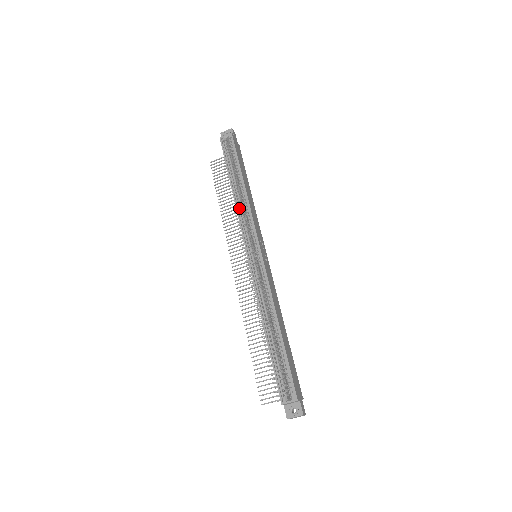
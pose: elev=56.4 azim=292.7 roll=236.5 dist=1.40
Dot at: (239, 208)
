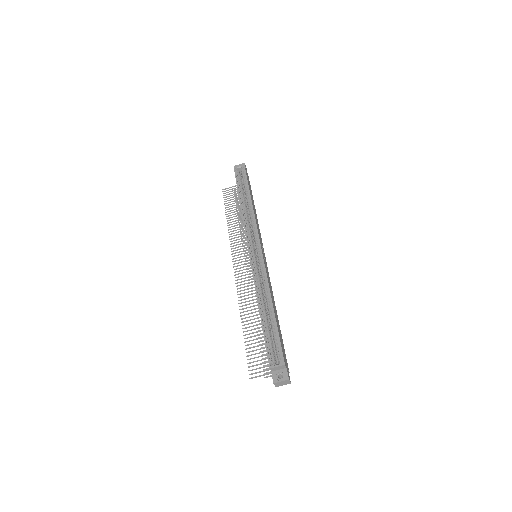
Dot at: (245, 217)
